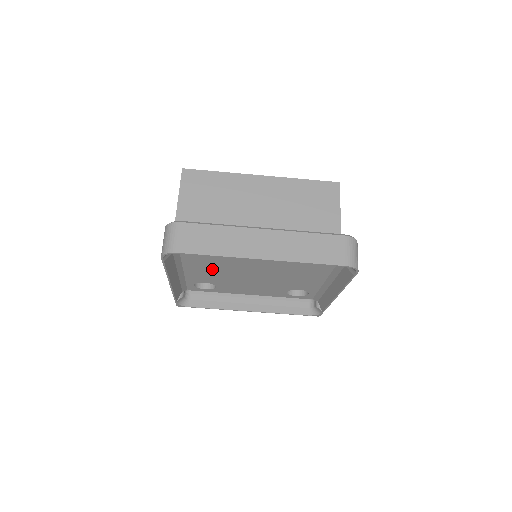
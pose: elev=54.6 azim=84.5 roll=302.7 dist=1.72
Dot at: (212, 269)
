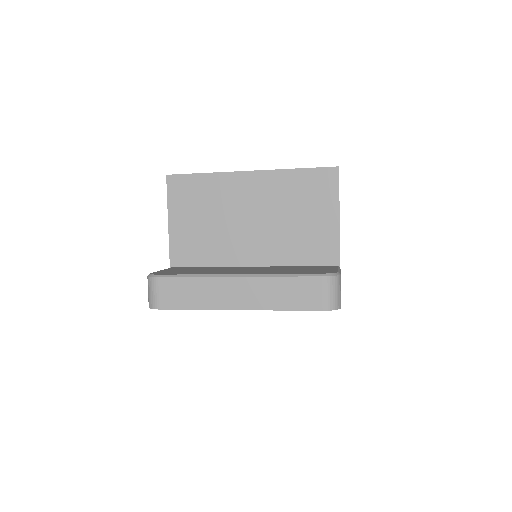
Dot at: occluded
